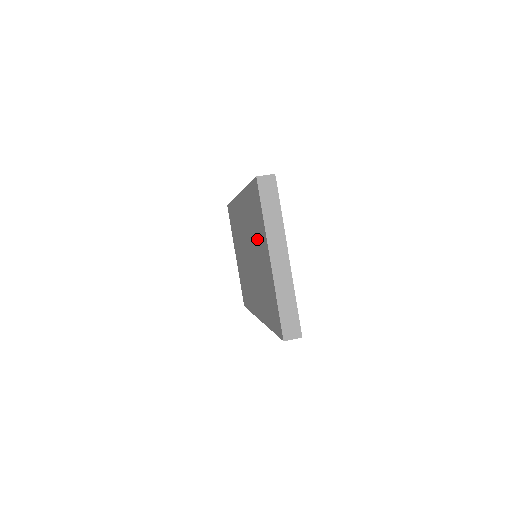
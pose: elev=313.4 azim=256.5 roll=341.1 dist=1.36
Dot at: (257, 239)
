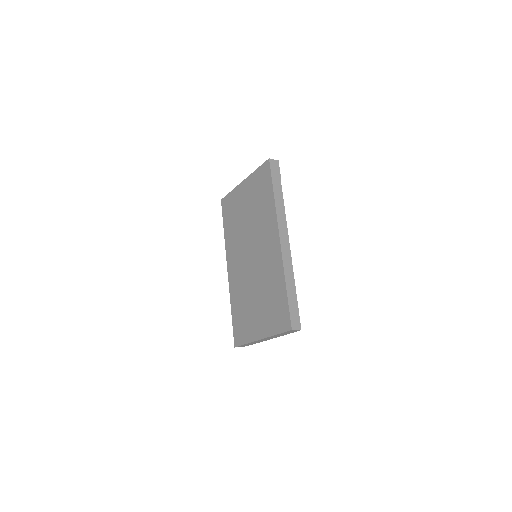
Dot at: (239, 213)
